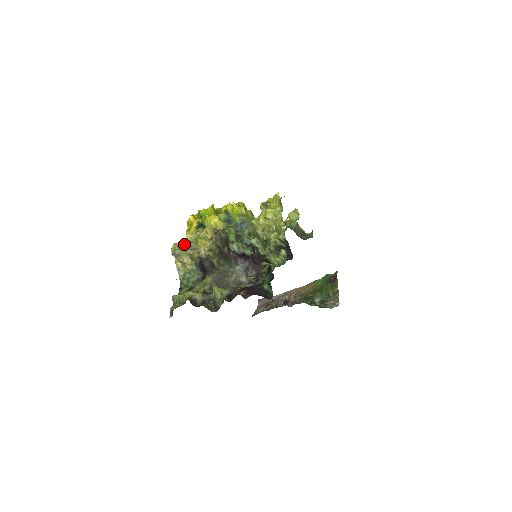
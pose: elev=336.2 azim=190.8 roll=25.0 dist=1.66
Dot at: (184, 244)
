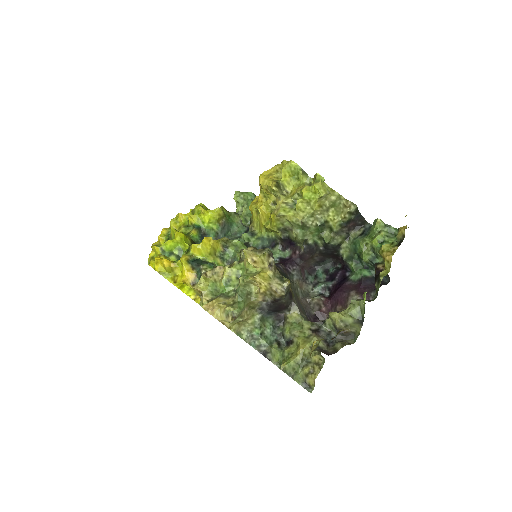
Dot at: (220, 298)
